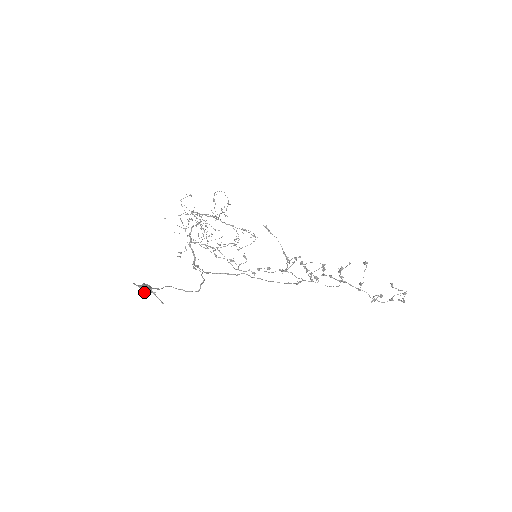
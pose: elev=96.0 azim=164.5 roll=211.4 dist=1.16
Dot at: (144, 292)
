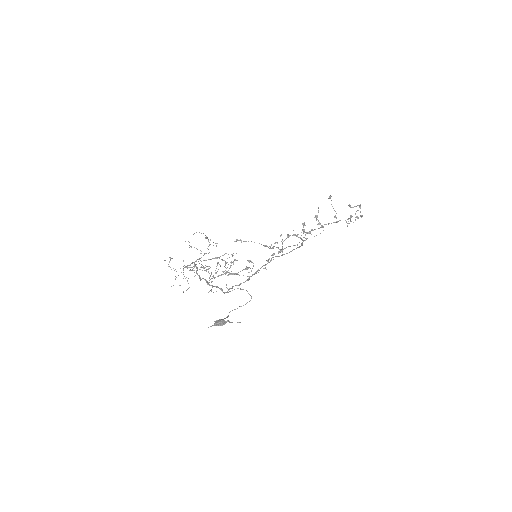
Dot at: (222, 325)
